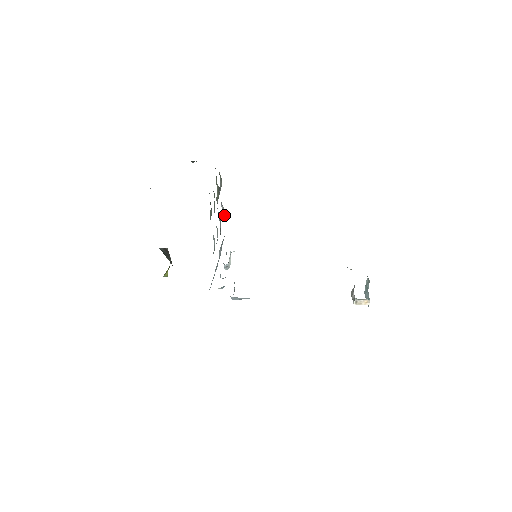
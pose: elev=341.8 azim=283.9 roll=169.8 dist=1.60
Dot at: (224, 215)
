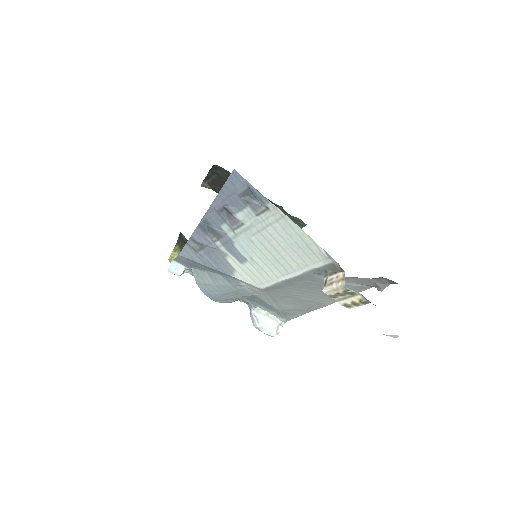
Dot at: occluded
